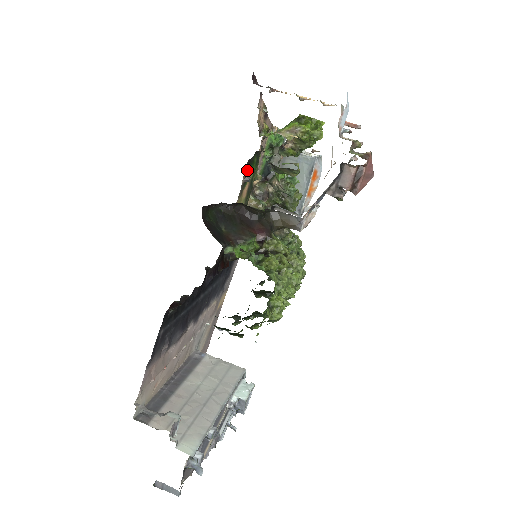
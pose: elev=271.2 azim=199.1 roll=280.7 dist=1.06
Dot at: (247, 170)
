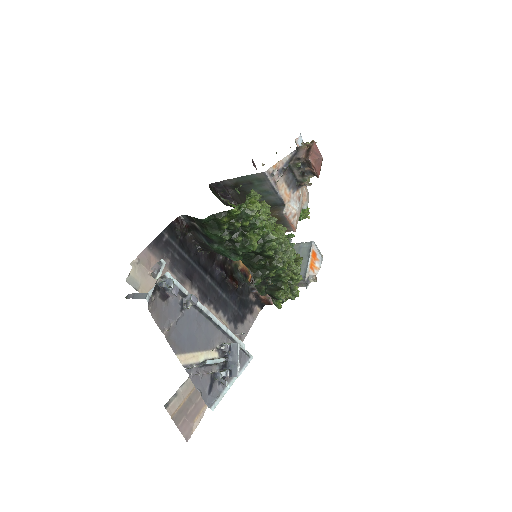
Dot at: occluded
